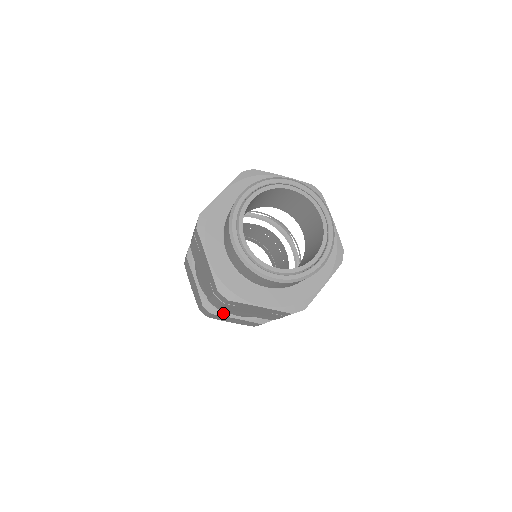
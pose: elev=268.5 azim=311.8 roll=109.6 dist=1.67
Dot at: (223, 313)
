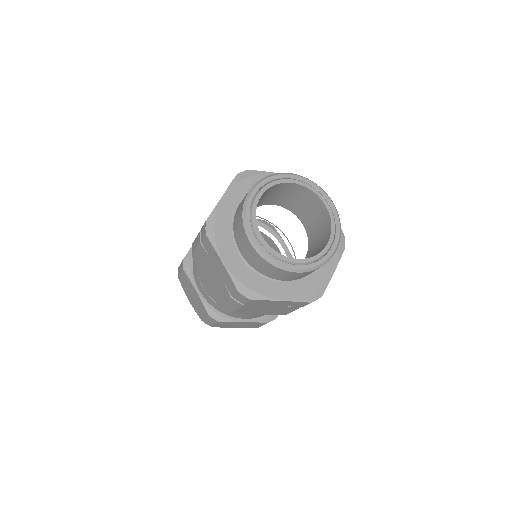
Dot at: (230, 318)
